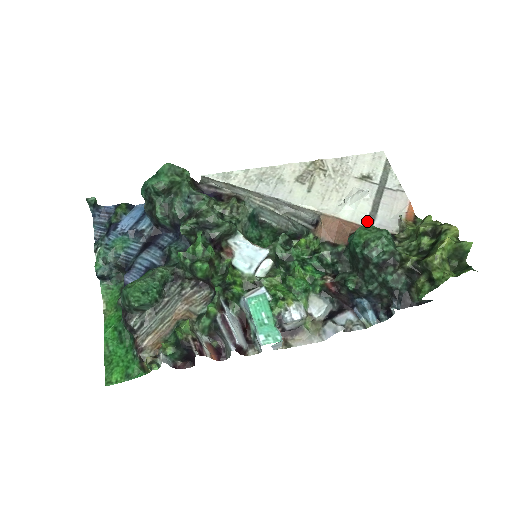
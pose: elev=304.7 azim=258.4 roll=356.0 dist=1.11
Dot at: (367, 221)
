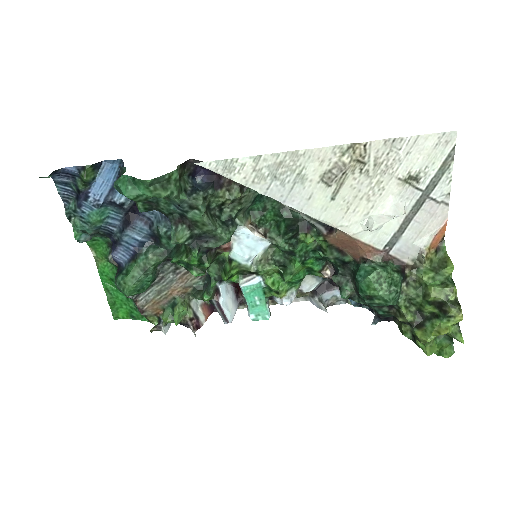
Dot at: (387, 245)
